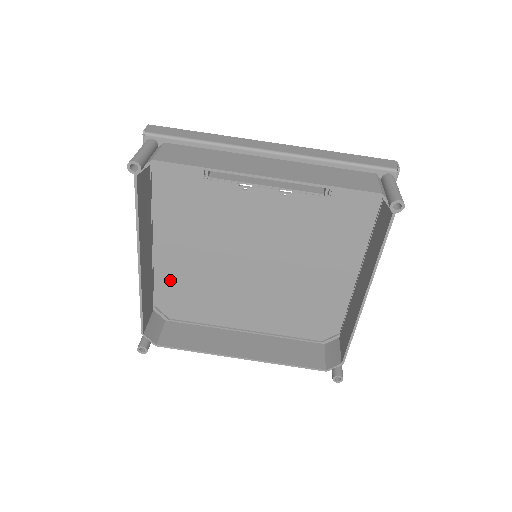
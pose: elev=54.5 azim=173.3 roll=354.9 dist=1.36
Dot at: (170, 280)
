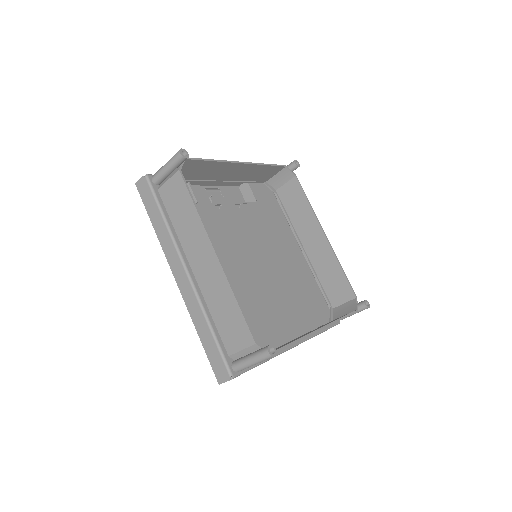
Dot at: occluded
